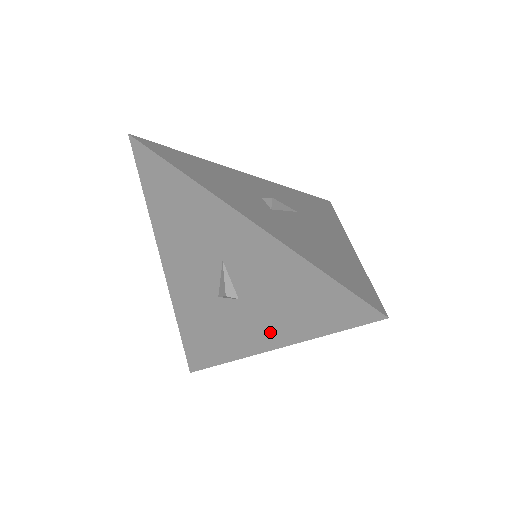
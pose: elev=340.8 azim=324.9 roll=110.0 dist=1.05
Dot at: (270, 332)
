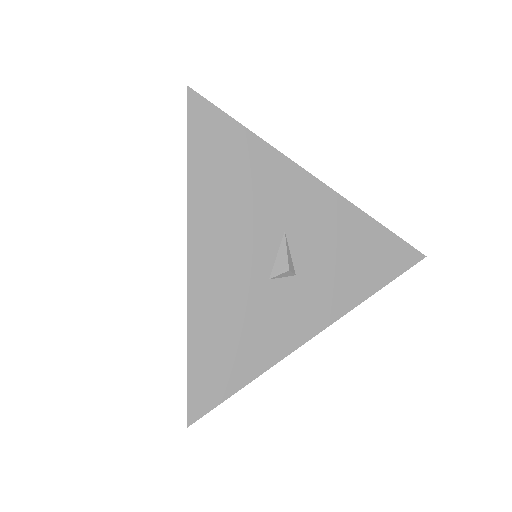
Dot at: (327, 306)
